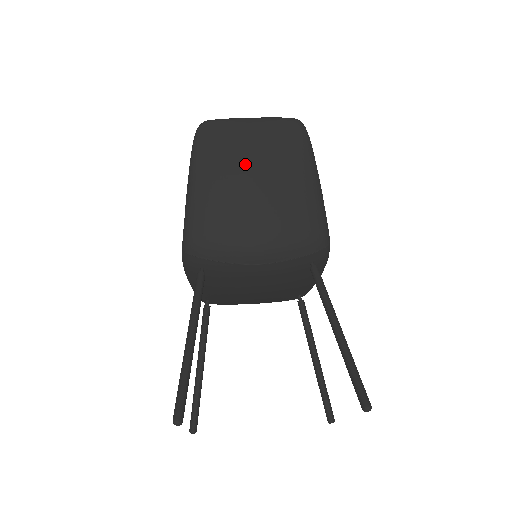
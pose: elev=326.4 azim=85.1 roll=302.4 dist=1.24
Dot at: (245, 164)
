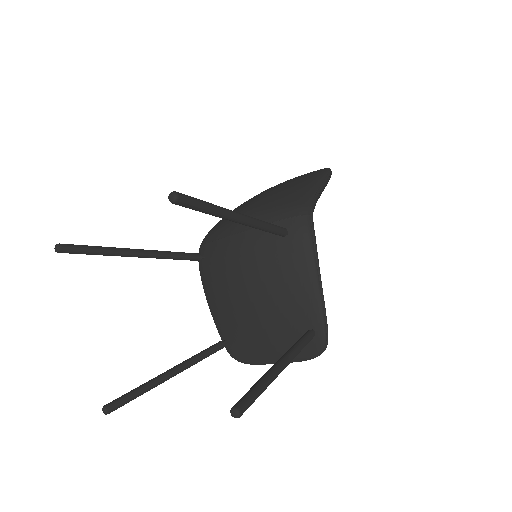
Dot at: occluded
